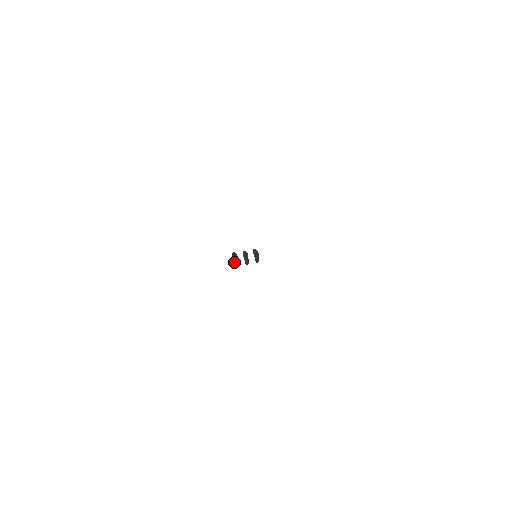
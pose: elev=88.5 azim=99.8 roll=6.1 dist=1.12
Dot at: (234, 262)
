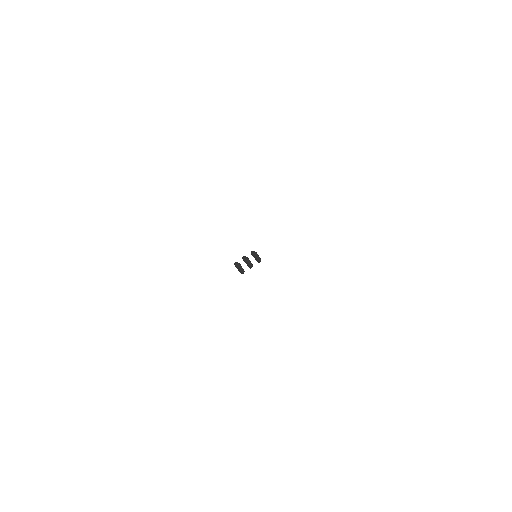
Dot at: (239, 270)
